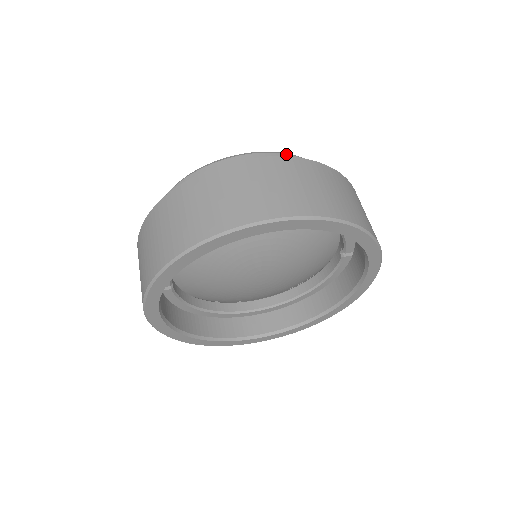
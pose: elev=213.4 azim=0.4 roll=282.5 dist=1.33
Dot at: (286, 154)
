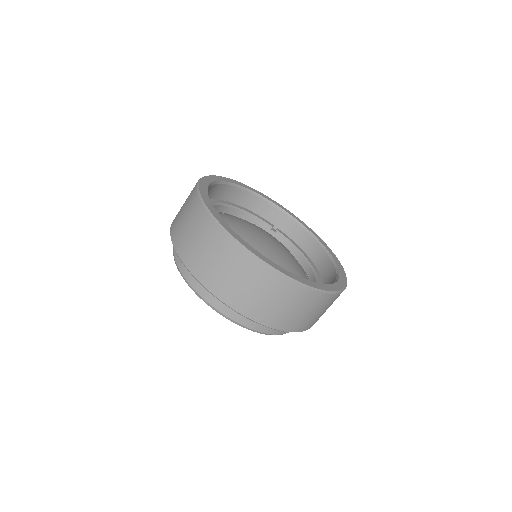
Dot at: occluded
